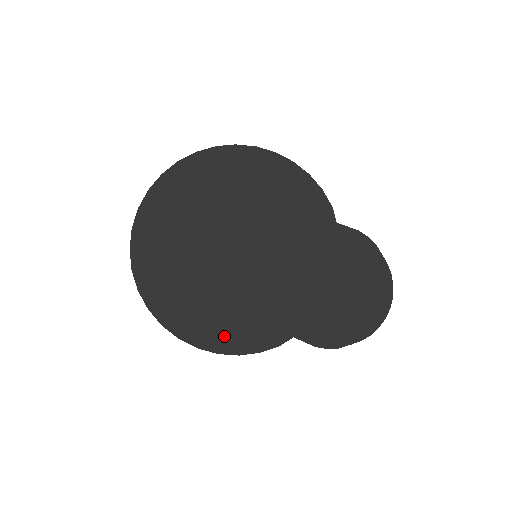
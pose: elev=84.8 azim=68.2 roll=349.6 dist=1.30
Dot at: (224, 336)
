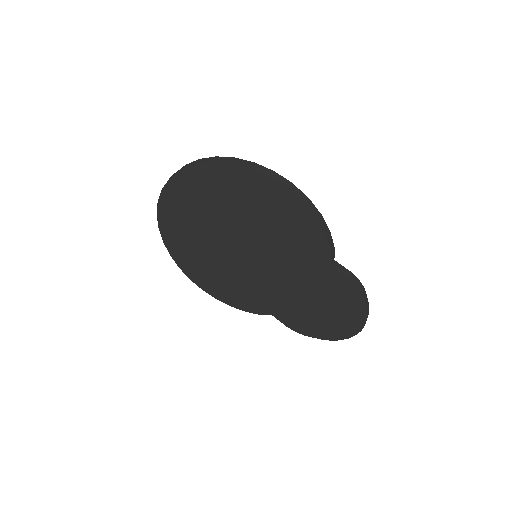
Dot at: (222, 293)
